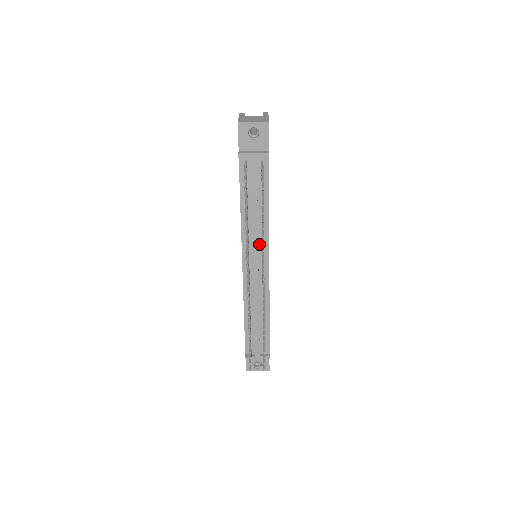
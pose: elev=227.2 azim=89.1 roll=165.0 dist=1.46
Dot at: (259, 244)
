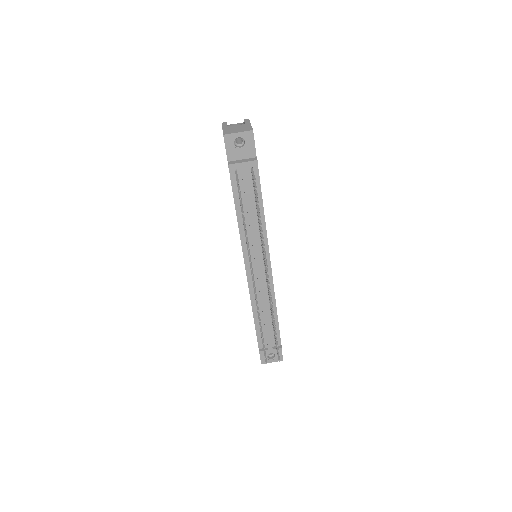
Dot at: (258, 246)
